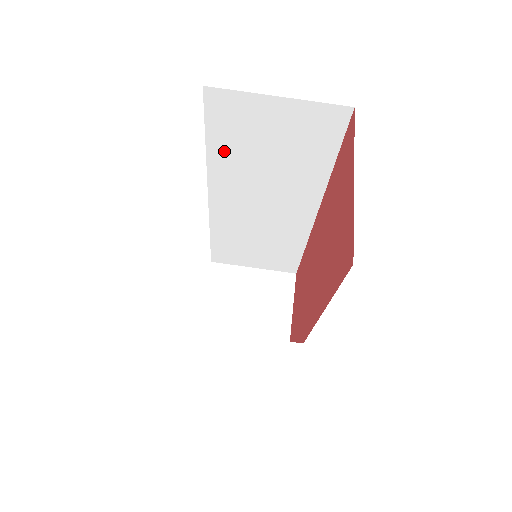
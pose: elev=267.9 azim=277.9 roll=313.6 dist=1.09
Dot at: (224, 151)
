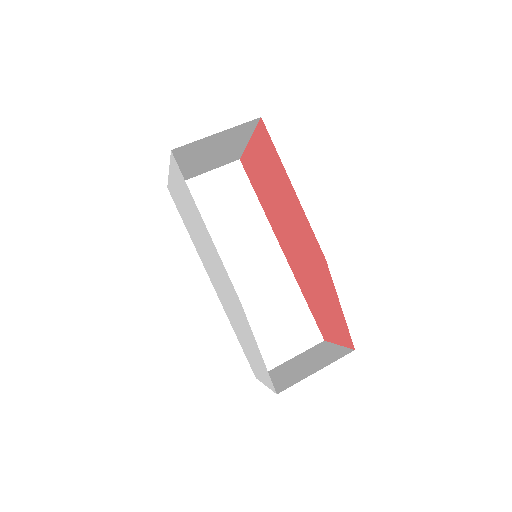
Dot at: occluded
